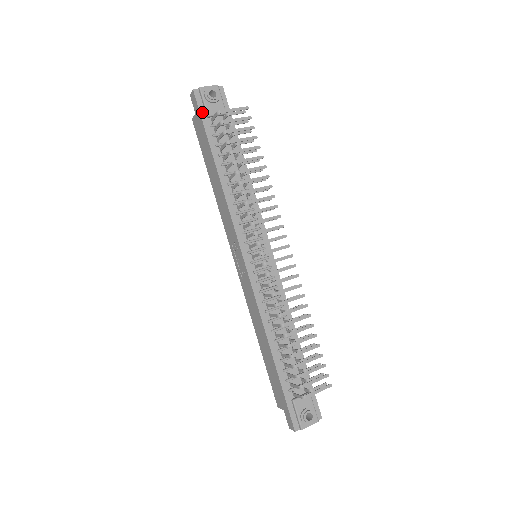
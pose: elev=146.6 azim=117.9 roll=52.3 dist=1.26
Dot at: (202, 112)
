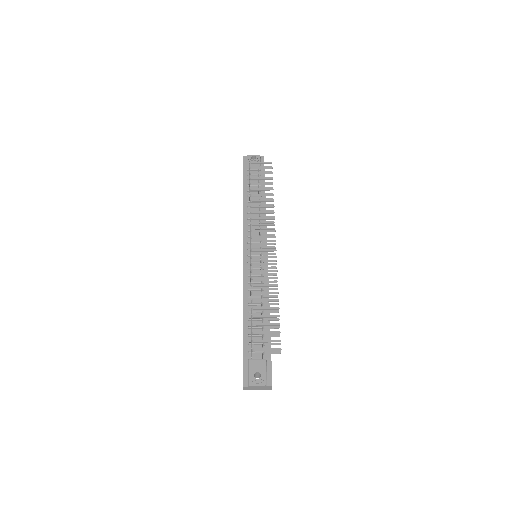
Dot at: (245, 168)
